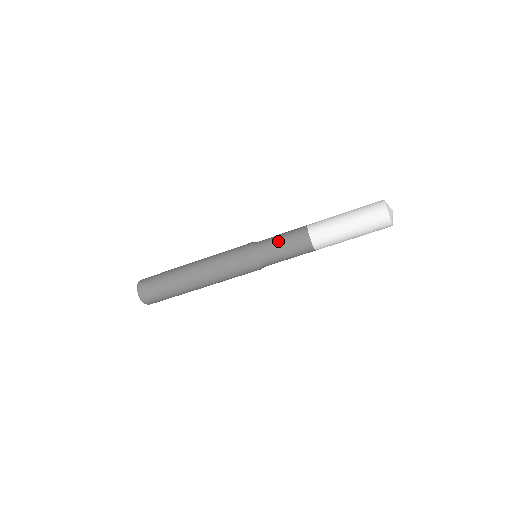
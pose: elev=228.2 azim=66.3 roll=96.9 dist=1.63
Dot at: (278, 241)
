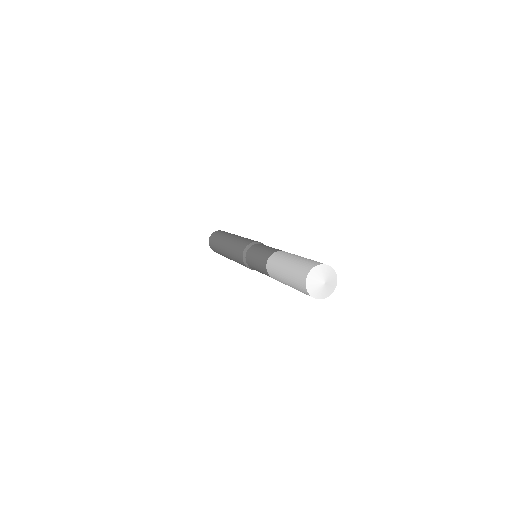
Dot at: (254, 265)
